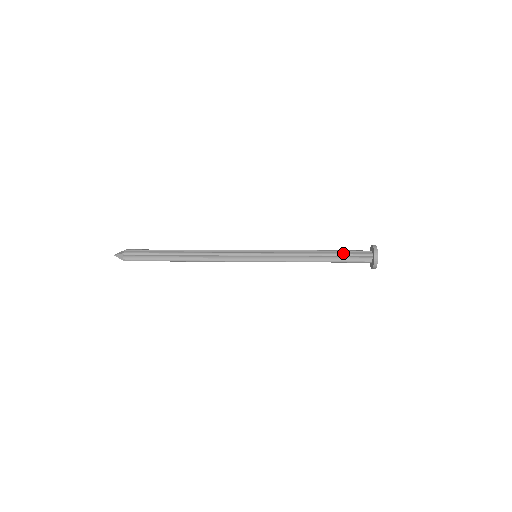
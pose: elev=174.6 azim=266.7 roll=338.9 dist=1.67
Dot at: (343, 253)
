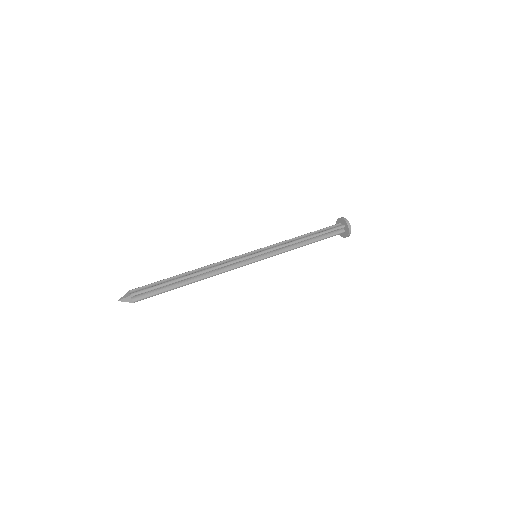
Dot at: (324, 231)
